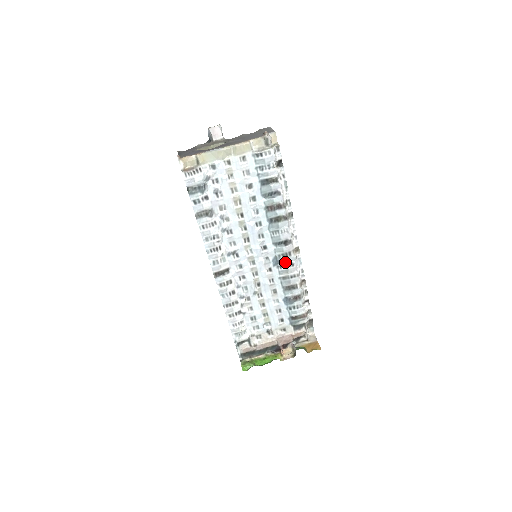
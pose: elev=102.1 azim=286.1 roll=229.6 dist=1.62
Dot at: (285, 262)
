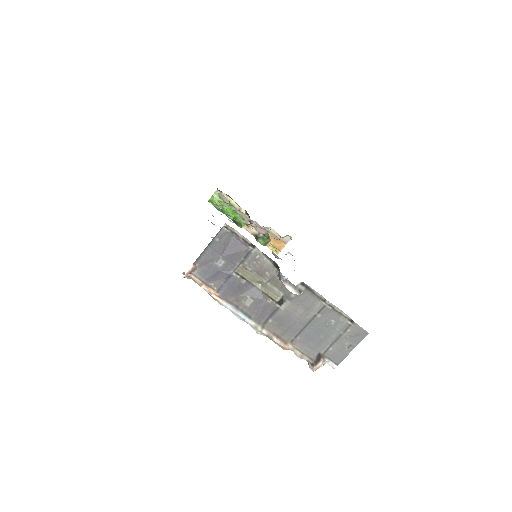
Dot at: occluded
